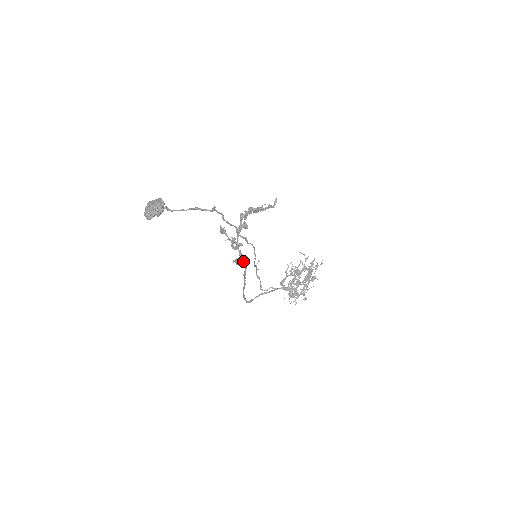
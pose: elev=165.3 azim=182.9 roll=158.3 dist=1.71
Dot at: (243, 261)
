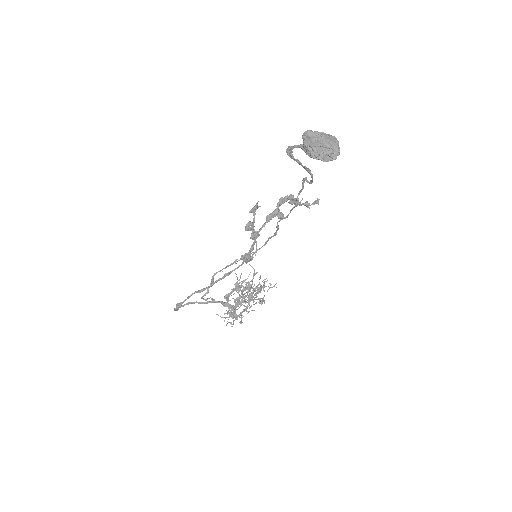
Dot at: (252, 258)
